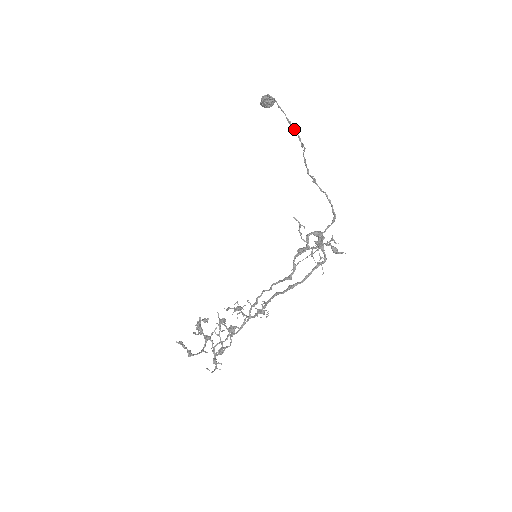
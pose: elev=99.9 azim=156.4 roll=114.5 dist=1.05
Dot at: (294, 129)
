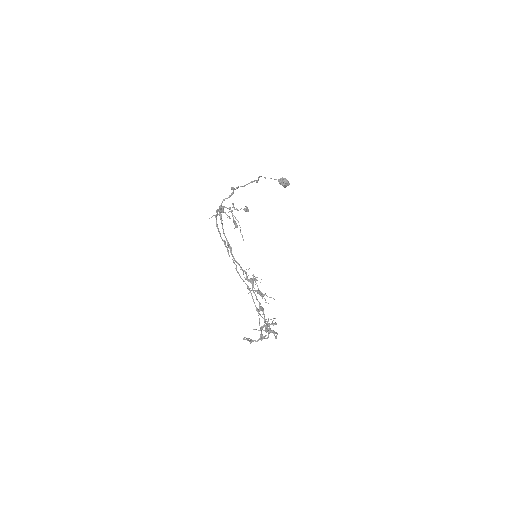
Dot at: (258, 179)
